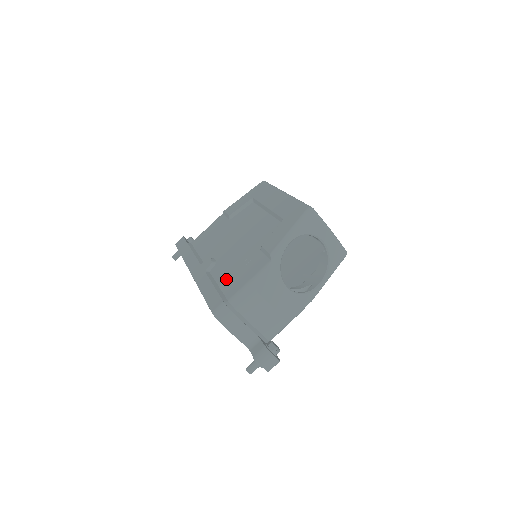
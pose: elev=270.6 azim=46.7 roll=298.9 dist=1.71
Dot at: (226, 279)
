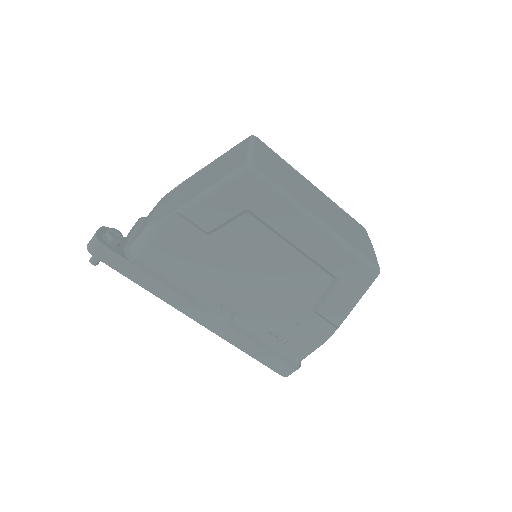
Dot at: (274, 338)
